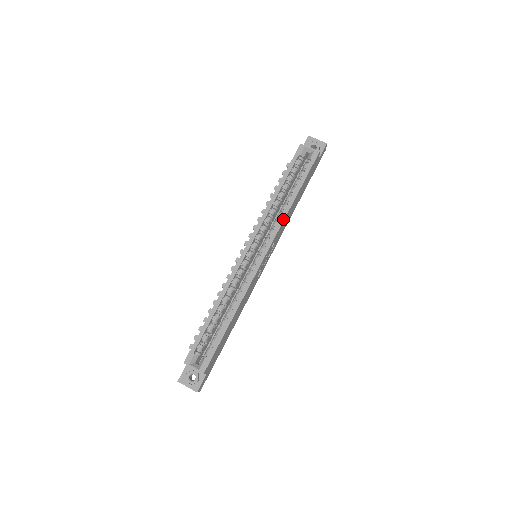
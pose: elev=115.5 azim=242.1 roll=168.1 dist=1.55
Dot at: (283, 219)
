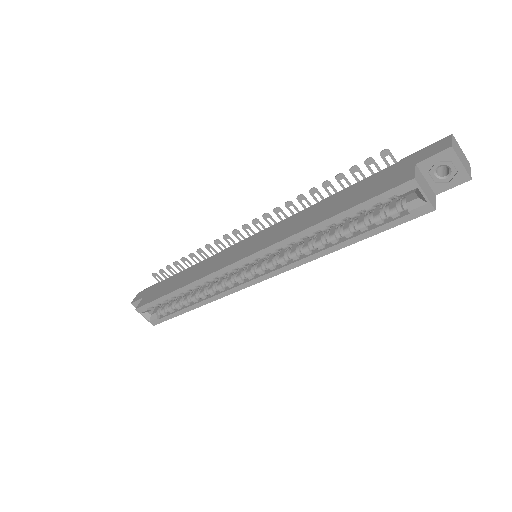
Dot at: (308, 261)
